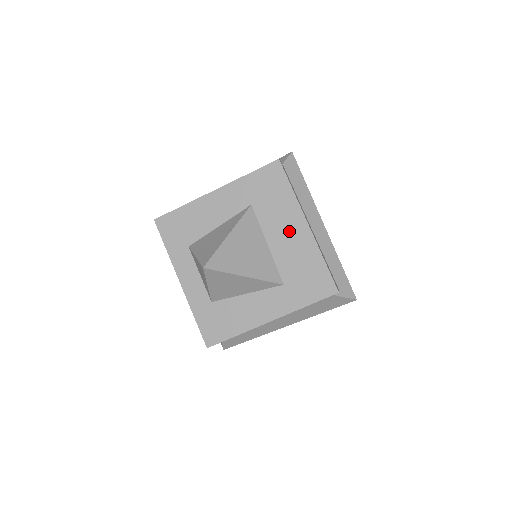
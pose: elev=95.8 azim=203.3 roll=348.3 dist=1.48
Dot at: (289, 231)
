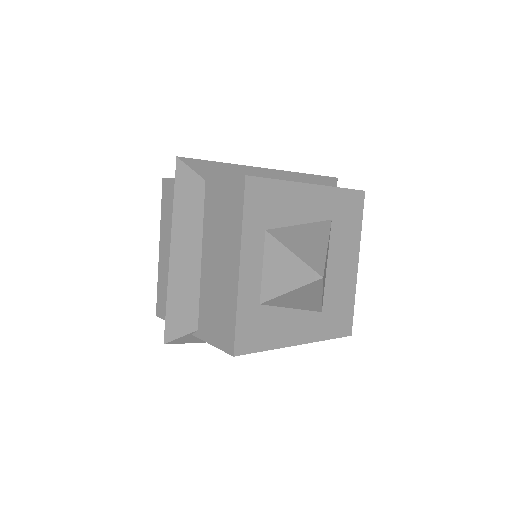
Dot at: (345, 262)
